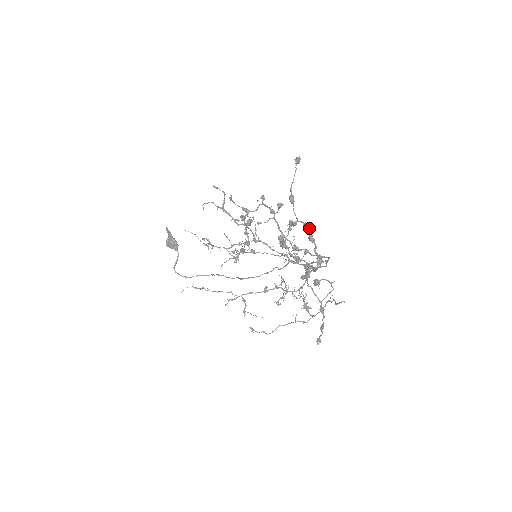
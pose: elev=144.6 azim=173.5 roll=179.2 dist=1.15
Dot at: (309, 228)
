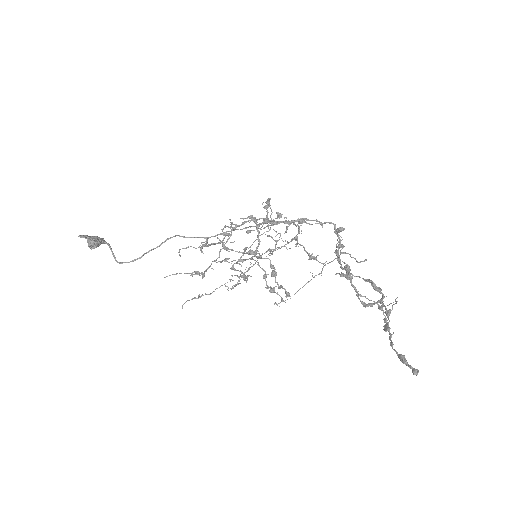
Dot at: (375, 285)
